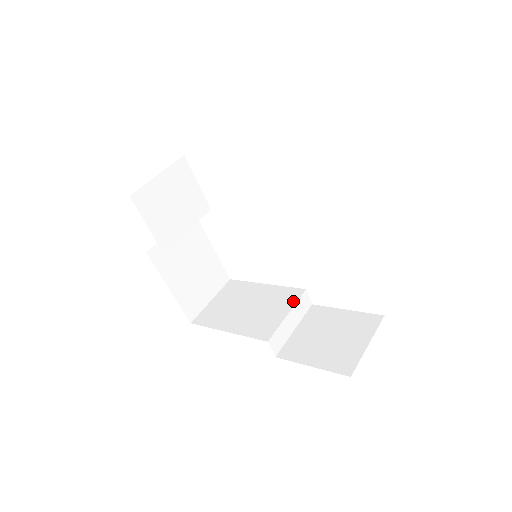
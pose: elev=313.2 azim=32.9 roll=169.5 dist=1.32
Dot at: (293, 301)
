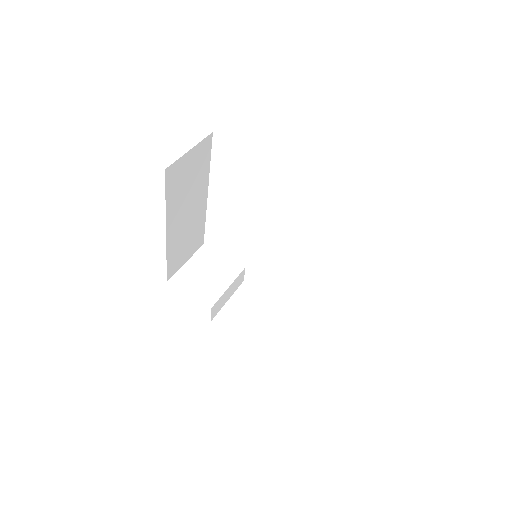
Dot at: occluded
